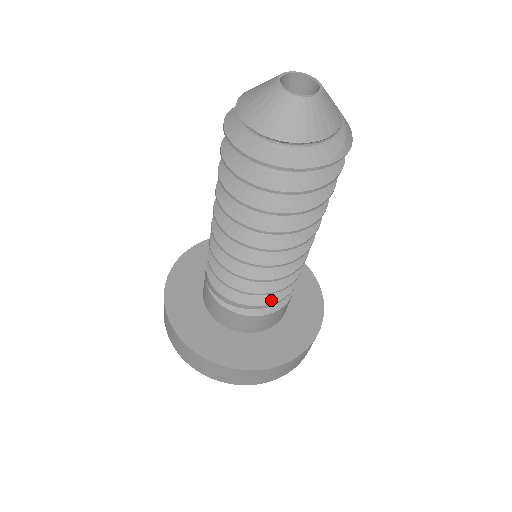
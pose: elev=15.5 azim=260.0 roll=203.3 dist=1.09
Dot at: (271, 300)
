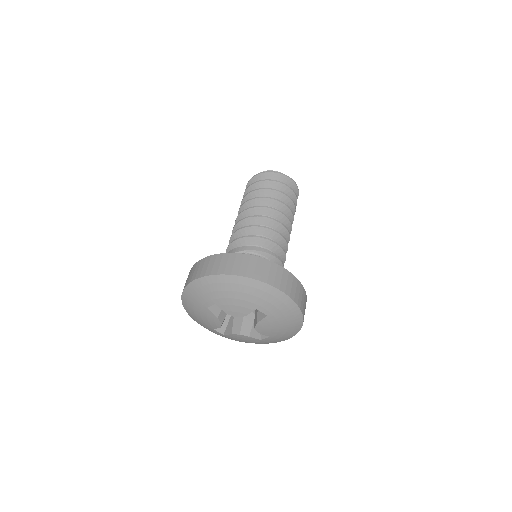
Dot at: (279, 258)
